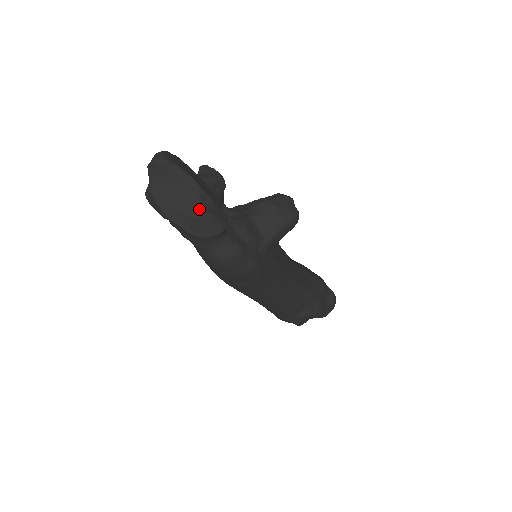
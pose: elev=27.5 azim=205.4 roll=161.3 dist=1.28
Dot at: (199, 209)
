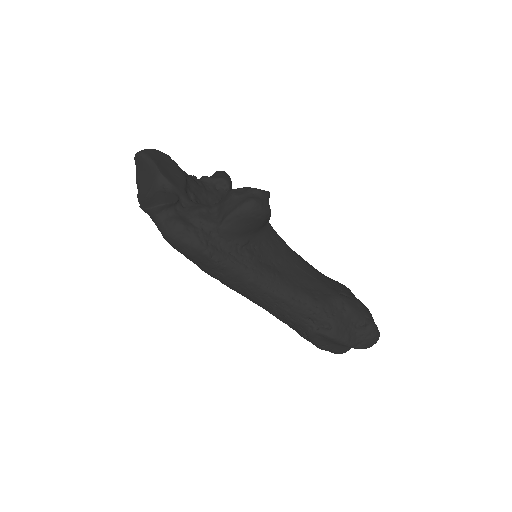
Dot at: (155, 190)
